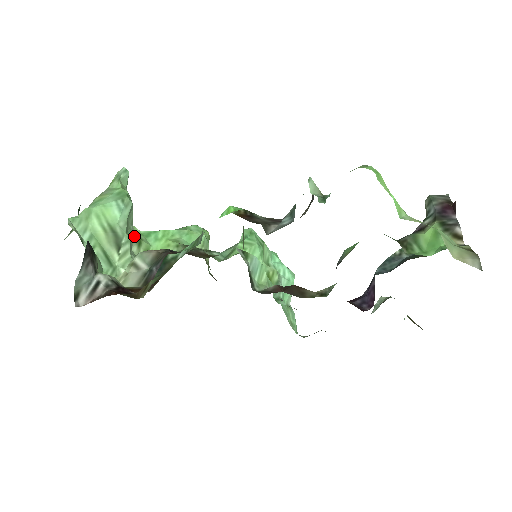
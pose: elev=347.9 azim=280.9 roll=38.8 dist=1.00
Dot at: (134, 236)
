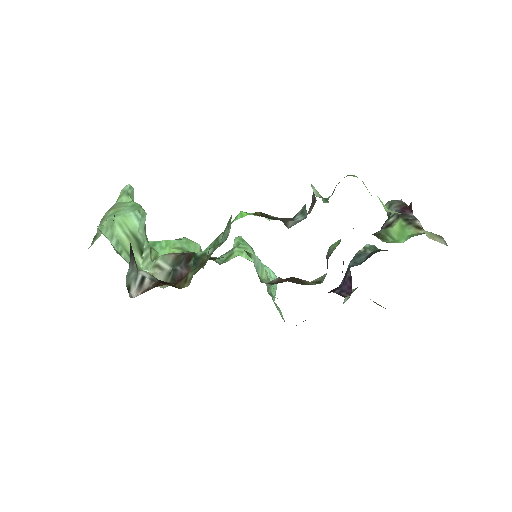
Dot at: occluded
